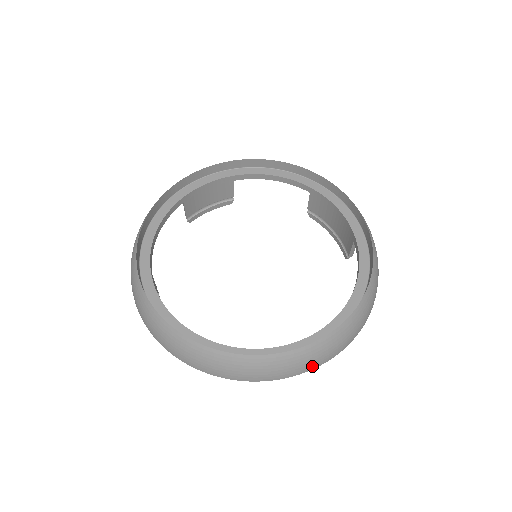
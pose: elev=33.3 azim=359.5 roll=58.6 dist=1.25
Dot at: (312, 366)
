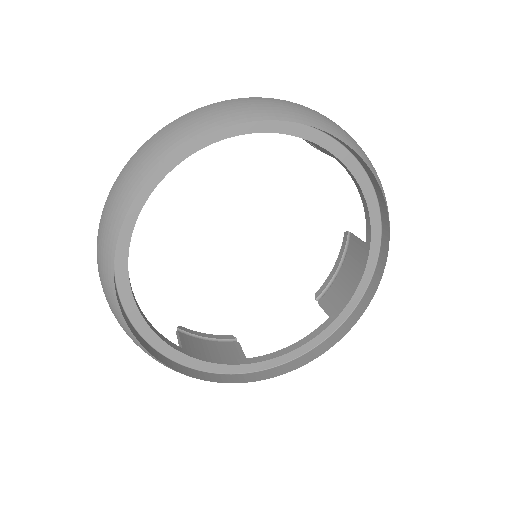
Dot at: occluded
